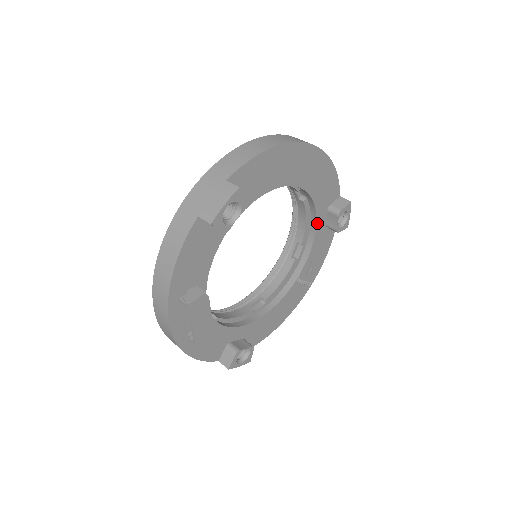
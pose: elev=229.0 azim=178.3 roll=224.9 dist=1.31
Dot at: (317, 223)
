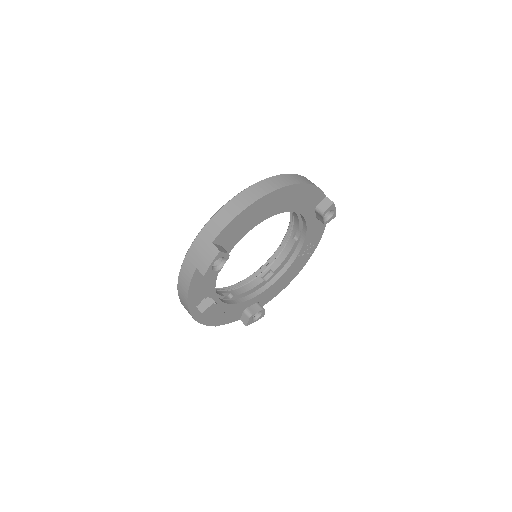
Dot at: (306, 221)
